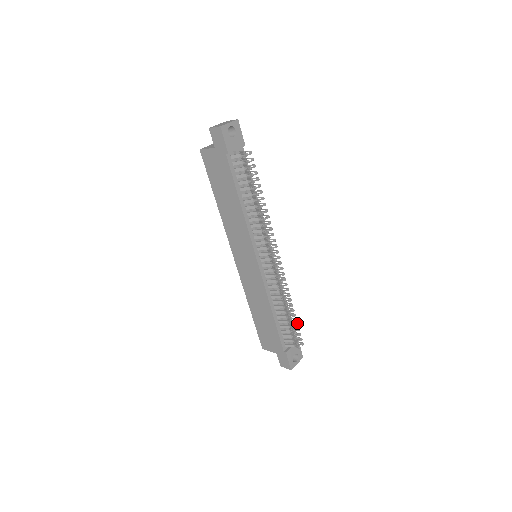
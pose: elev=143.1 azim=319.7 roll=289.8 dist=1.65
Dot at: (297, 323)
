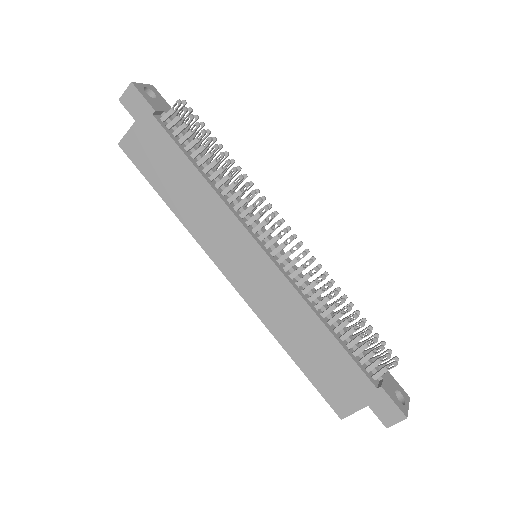
Dot at: occluded
